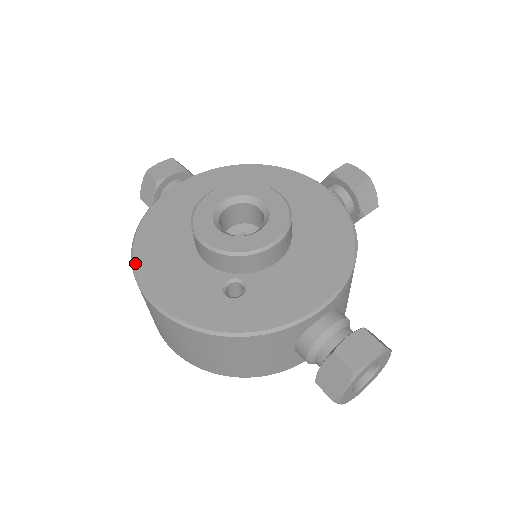
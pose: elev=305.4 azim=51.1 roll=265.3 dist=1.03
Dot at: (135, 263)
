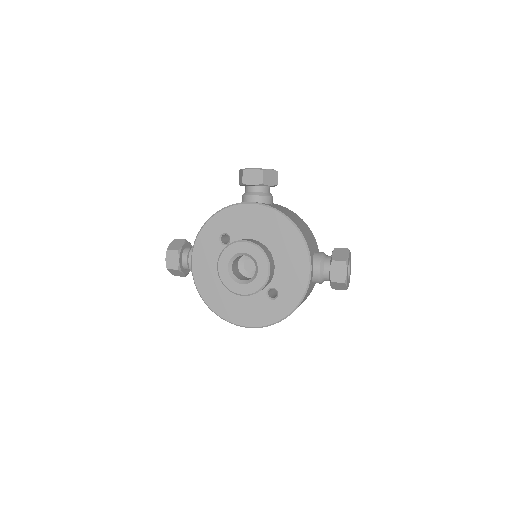
Dot at: (226, 319)
